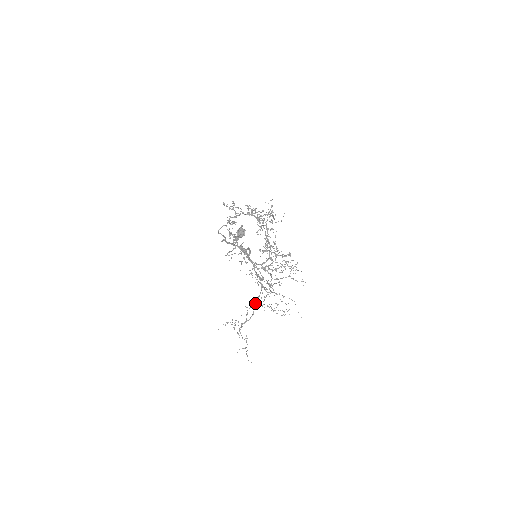
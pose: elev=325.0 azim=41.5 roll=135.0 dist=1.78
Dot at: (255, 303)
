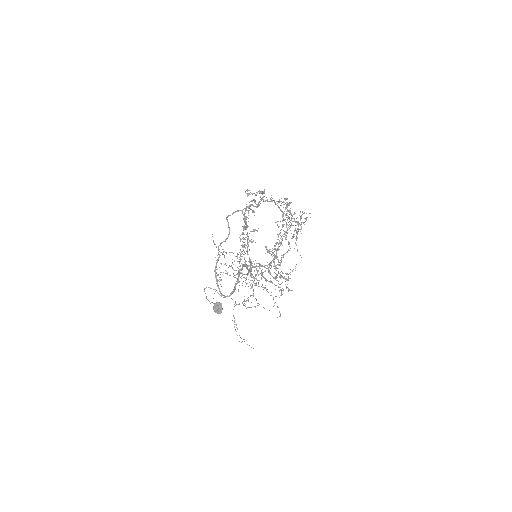
Dot at: occluded
